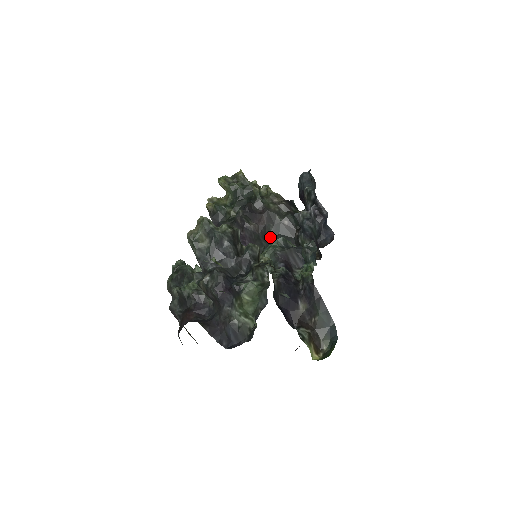
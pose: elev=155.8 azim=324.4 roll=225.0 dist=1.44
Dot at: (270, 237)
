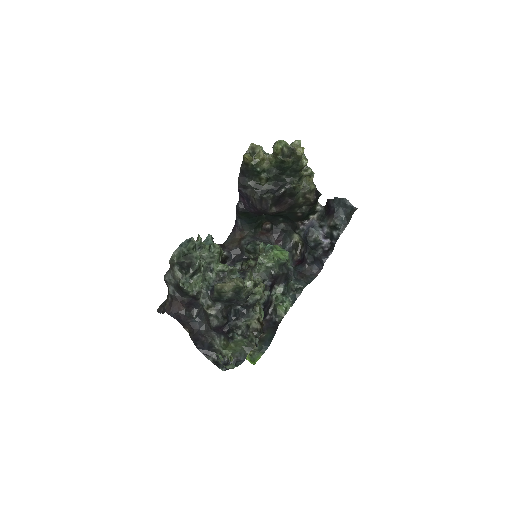
Dot at: occluded
